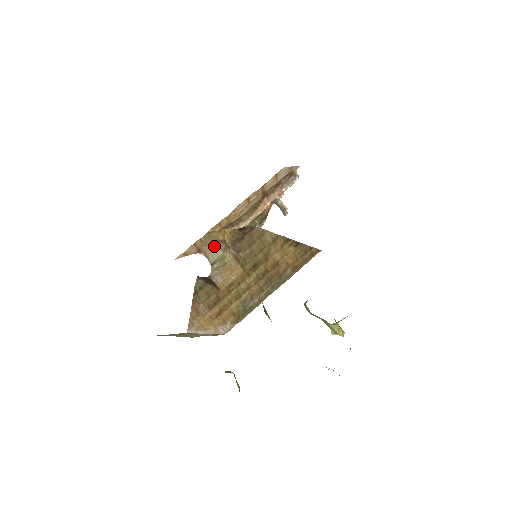
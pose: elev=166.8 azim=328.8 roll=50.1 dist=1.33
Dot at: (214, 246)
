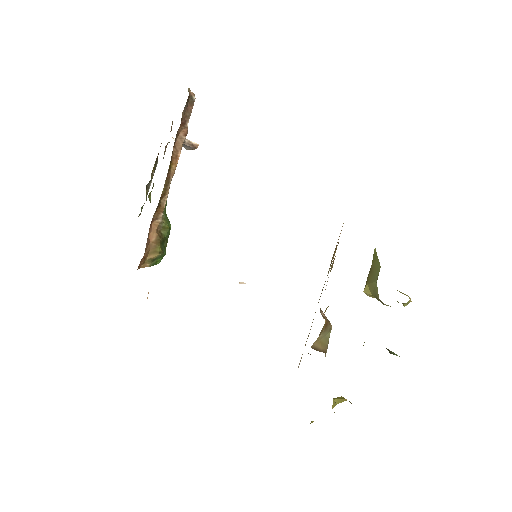
Dot at: (323, 335)
